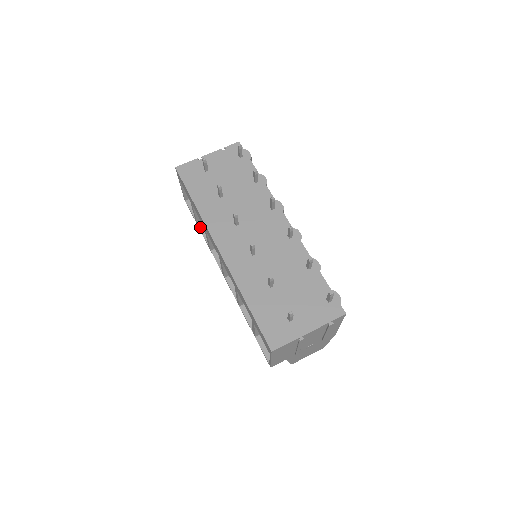
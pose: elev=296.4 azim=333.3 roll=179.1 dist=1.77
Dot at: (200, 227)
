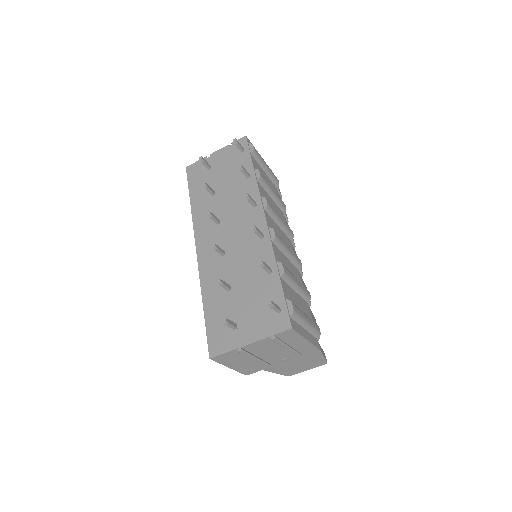
Dot at: occluded
